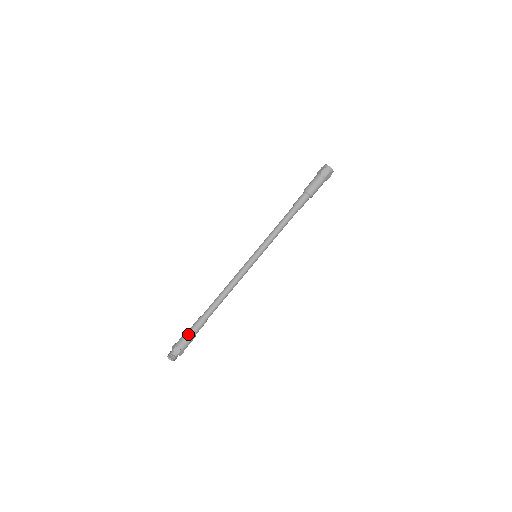
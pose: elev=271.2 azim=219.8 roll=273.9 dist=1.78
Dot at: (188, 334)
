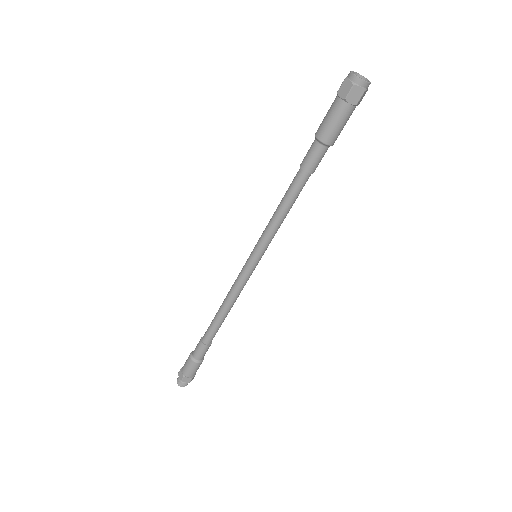
Dot at: (189, 357)
